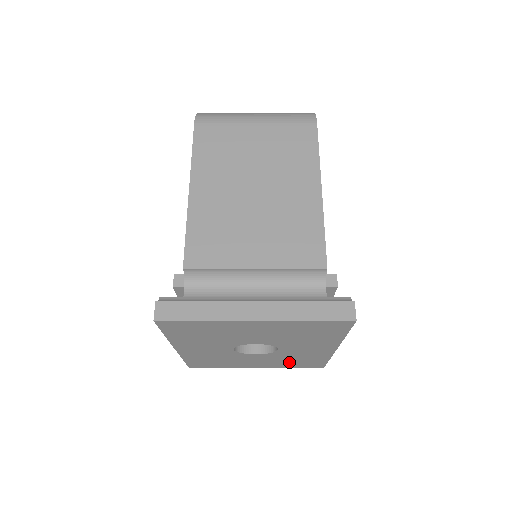
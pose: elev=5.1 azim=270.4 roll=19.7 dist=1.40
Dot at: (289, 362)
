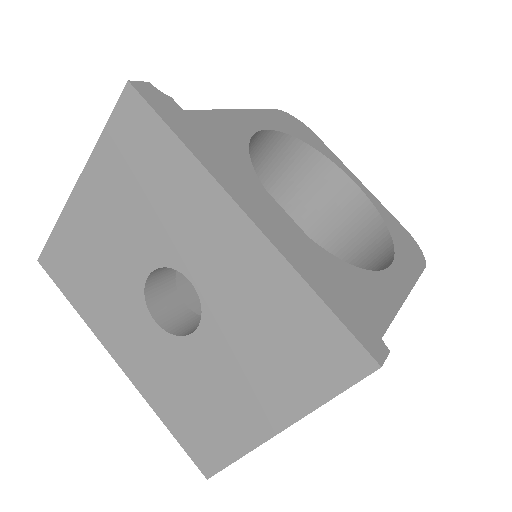
Dot at: (279, 355)
